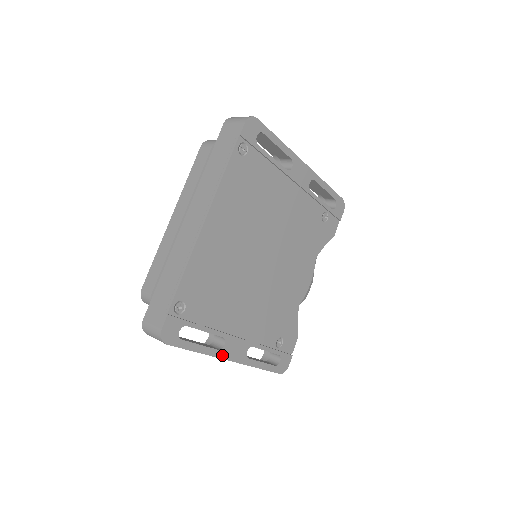
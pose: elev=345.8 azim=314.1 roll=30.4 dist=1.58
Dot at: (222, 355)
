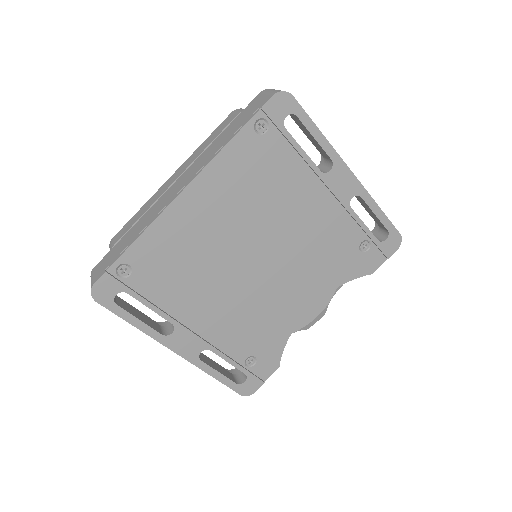
Dot at: (166, 342)
